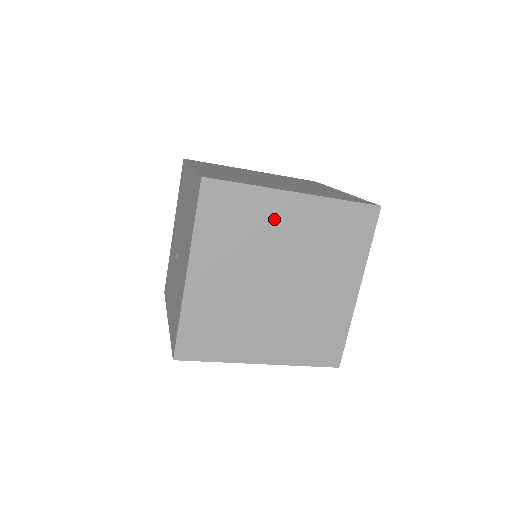
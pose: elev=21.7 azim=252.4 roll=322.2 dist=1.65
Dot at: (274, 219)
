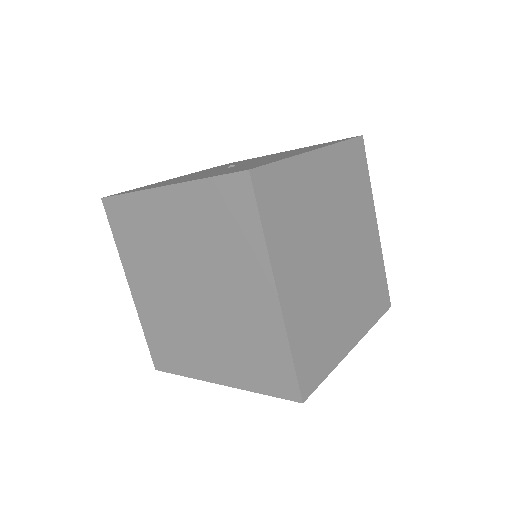
Dot at: (363, 216)
